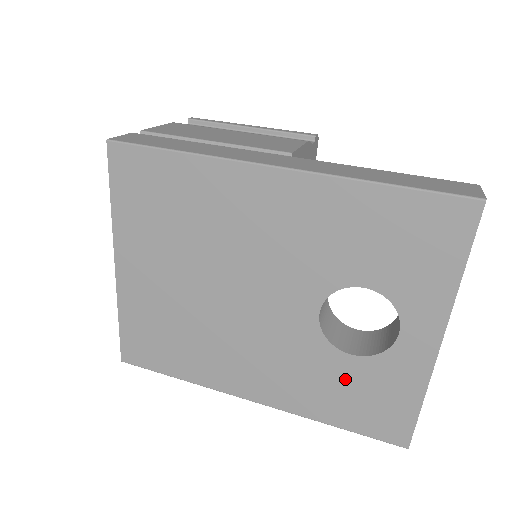
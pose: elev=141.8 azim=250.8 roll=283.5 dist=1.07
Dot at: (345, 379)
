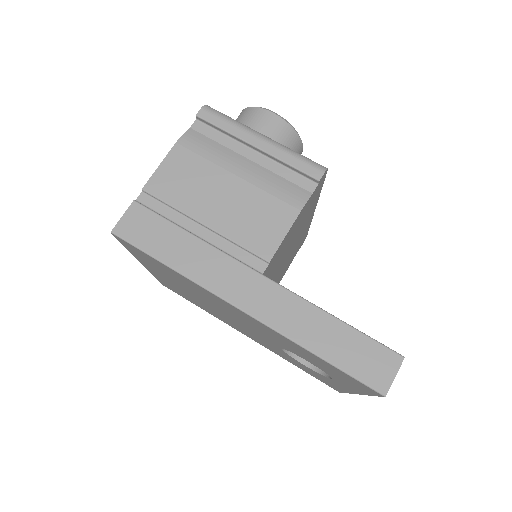
Dot at: (301, 365)
